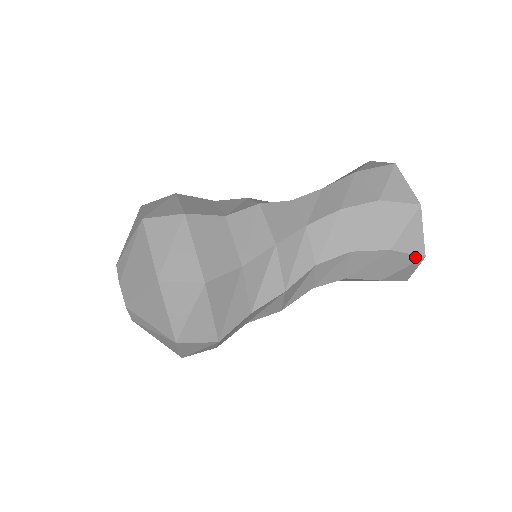
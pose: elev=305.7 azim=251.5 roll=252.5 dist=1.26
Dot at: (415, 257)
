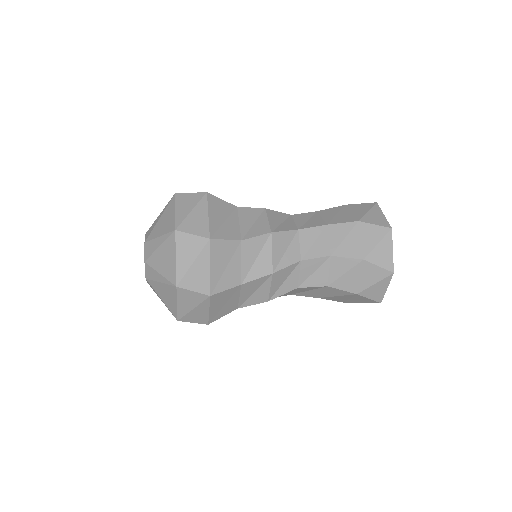
Dot at: (383, 229)
